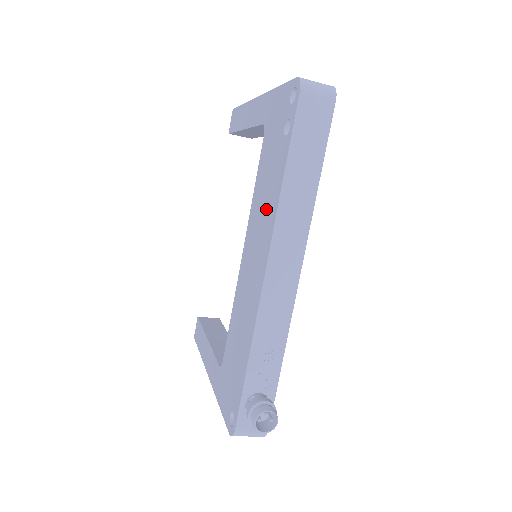
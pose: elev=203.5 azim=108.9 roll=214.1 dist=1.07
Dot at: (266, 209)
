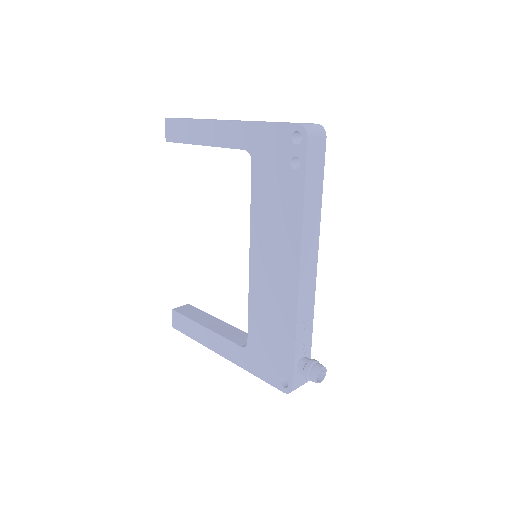
Dot at: (282, 226)
